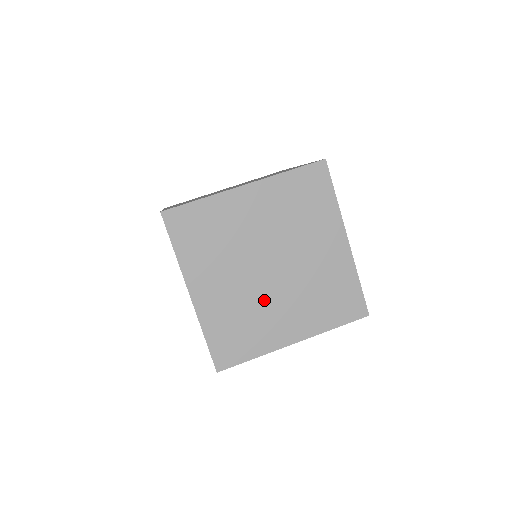
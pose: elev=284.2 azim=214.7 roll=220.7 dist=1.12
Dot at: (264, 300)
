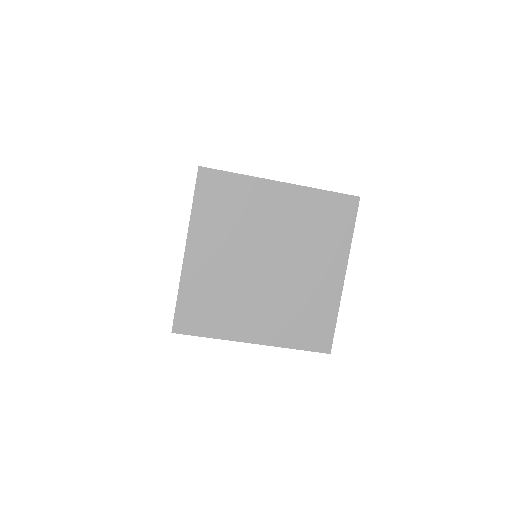
Dot at: (292, 284)
